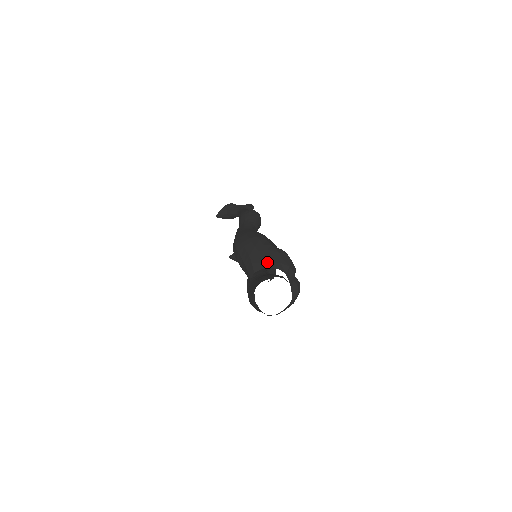
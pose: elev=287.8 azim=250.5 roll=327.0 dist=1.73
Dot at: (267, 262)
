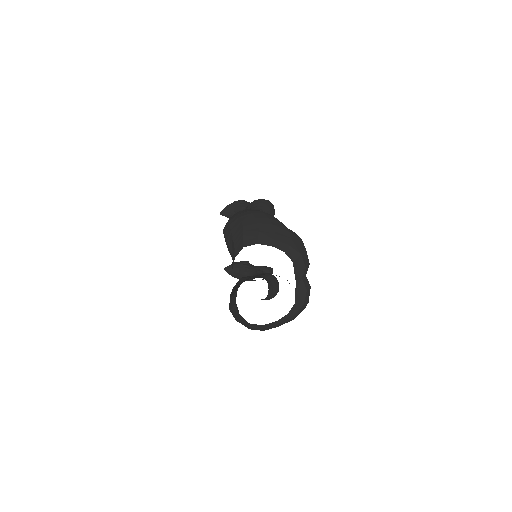
Dot at: (267, 237)
